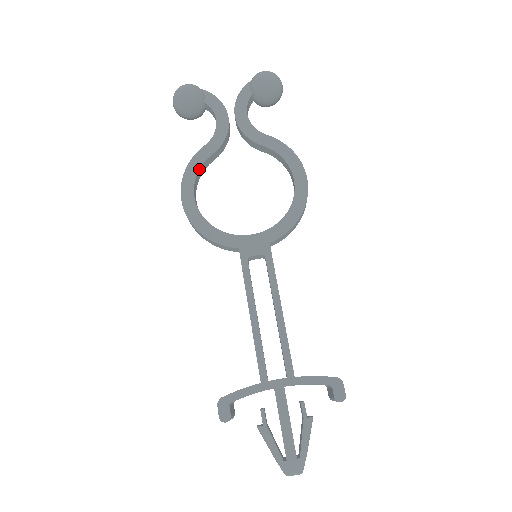
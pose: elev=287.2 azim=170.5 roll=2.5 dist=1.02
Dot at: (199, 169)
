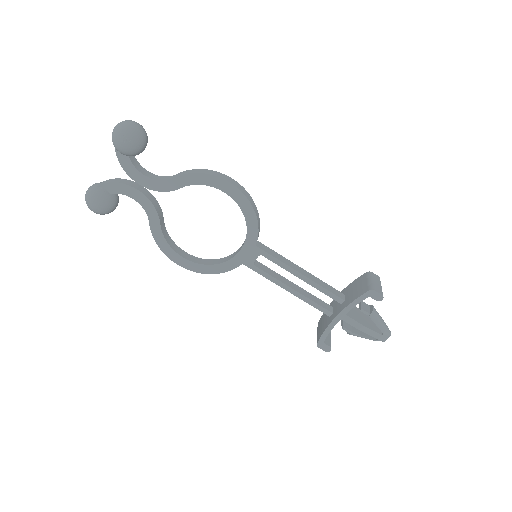
Dot at: (165, 240)
